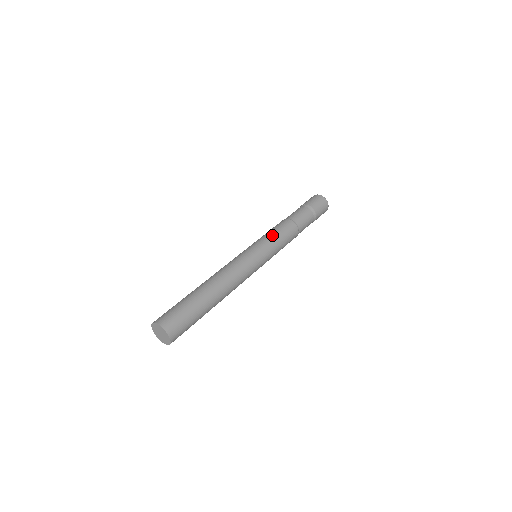
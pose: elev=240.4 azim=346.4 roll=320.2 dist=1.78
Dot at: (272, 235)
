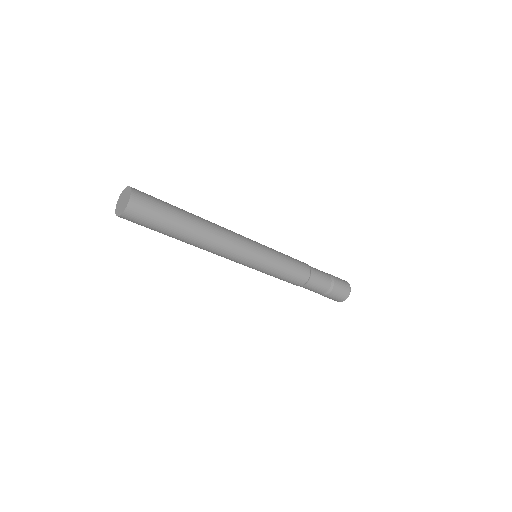
Dot at: occluded
